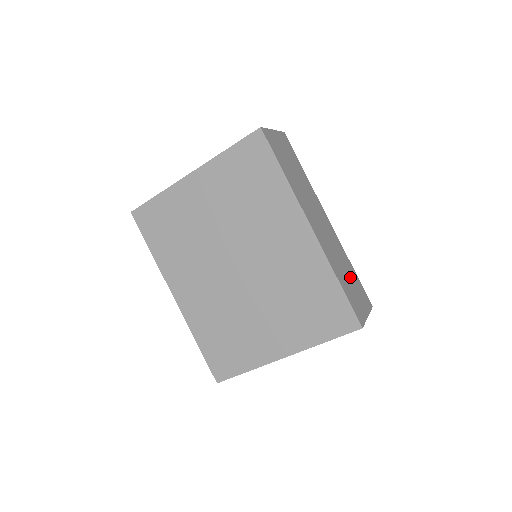
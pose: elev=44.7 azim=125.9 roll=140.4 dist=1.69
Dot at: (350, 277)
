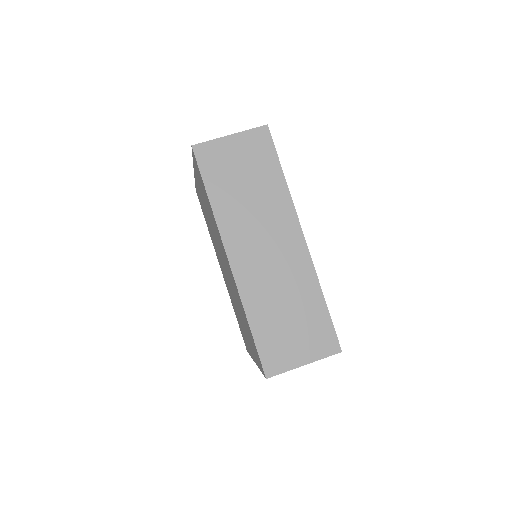
Dot at: (297, 315)
